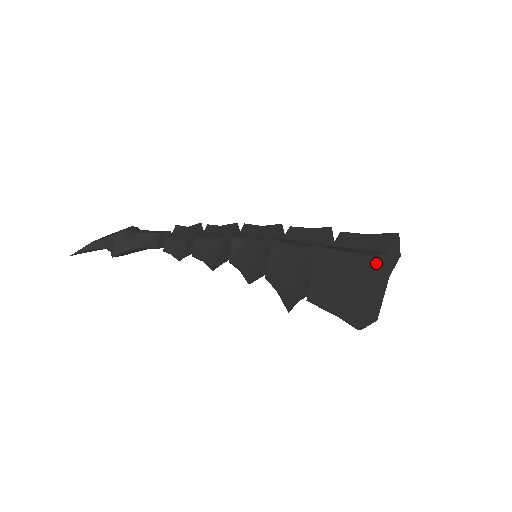
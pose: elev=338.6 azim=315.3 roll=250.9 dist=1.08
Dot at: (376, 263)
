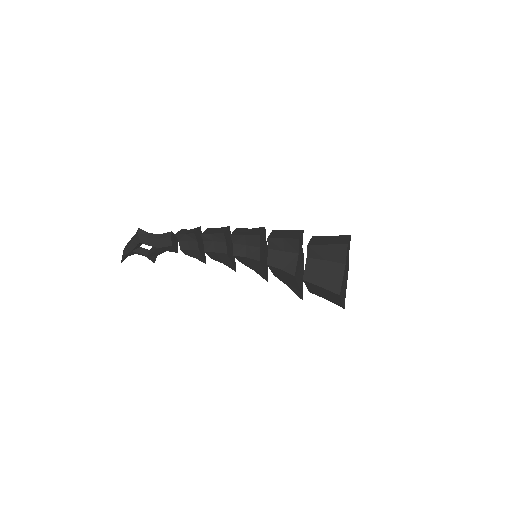
Dot at: (342, 283)
